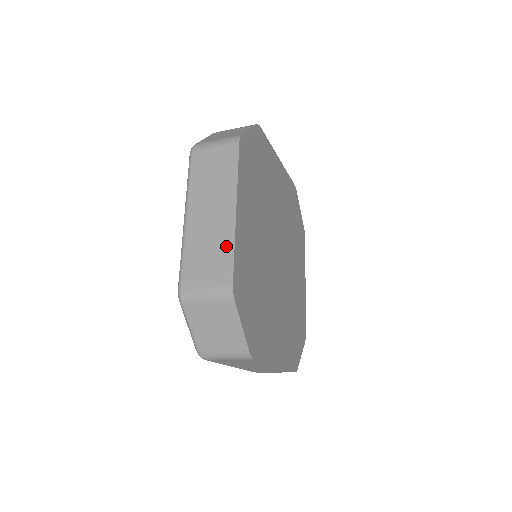
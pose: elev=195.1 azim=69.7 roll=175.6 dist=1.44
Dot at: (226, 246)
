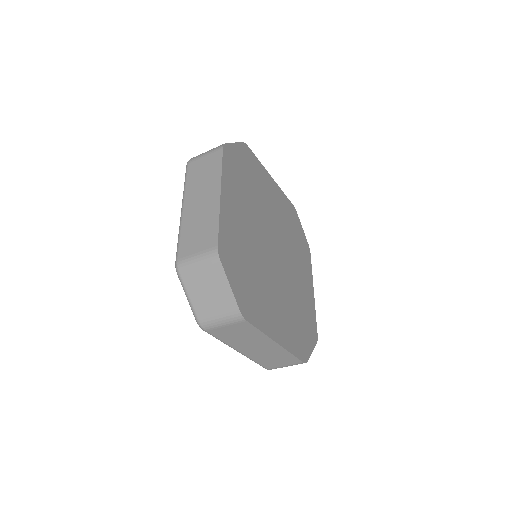
Dot at: (213, 221)
